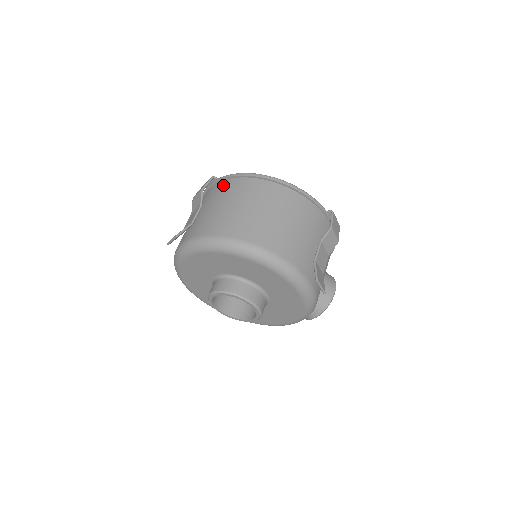
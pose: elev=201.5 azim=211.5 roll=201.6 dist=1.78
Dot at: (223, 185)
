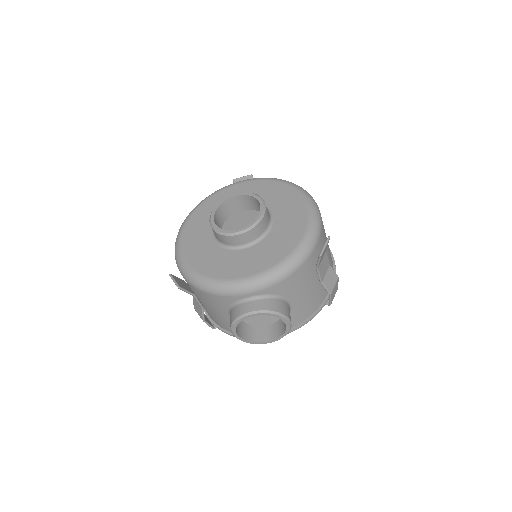
Dot at: occluded
